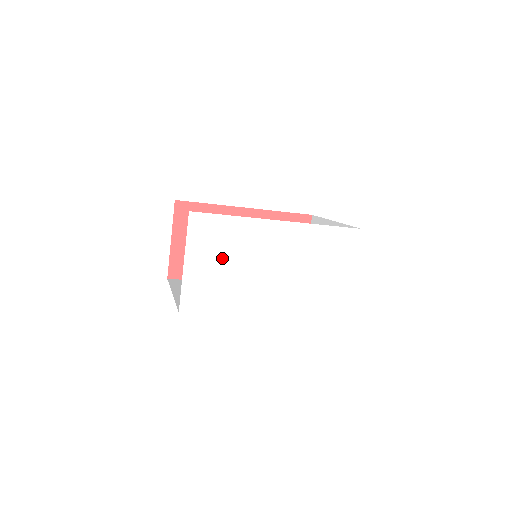
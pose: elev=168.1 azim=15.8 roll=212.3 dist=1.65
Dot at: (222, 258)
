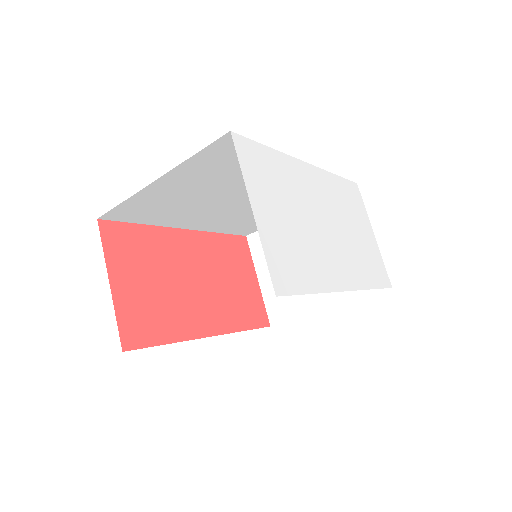
Dot at: (284, 206)
